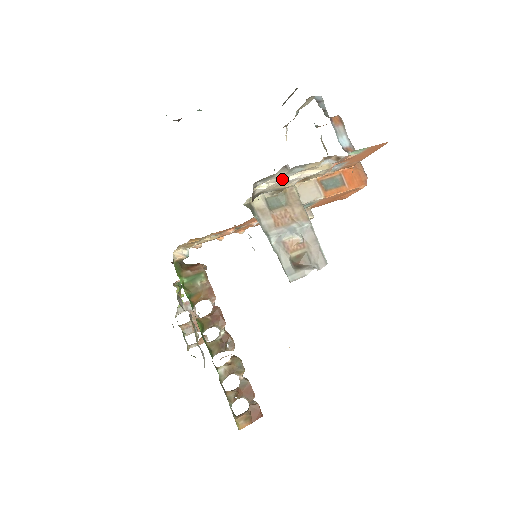
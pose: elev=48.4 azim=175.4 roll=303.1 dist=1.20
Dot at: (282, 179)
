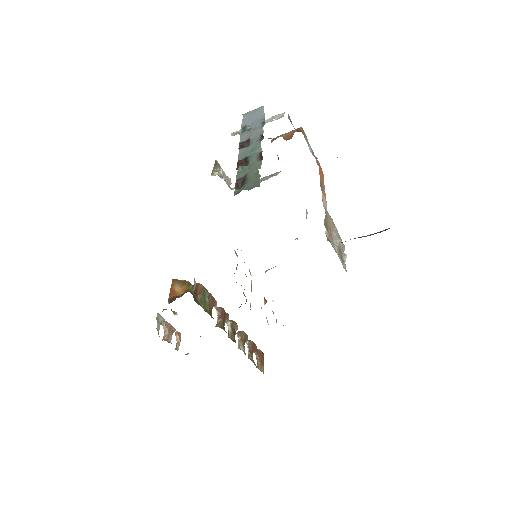
Dot at: occluded
